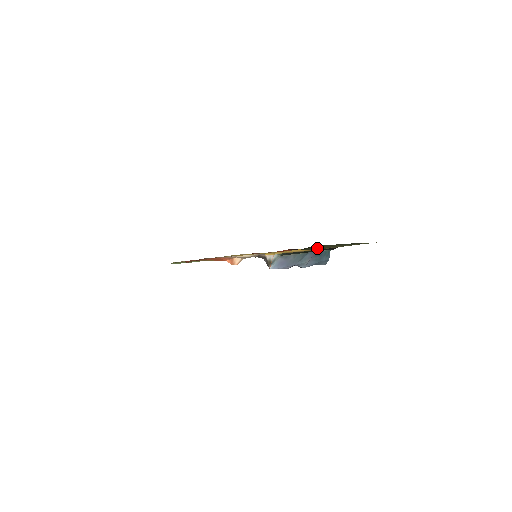
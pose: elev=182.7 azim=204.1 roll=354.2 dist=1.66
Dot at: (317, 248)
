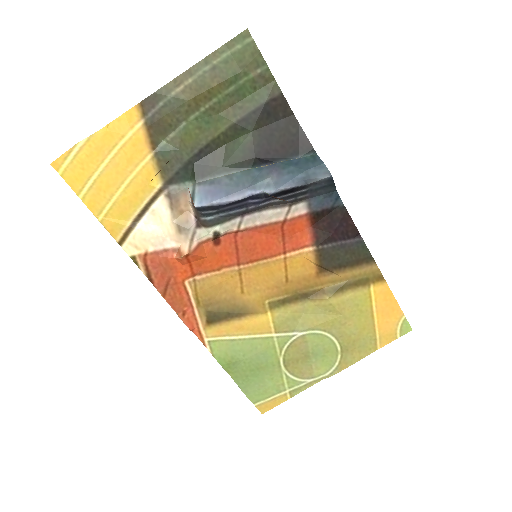
Dot at: (190, 117)
